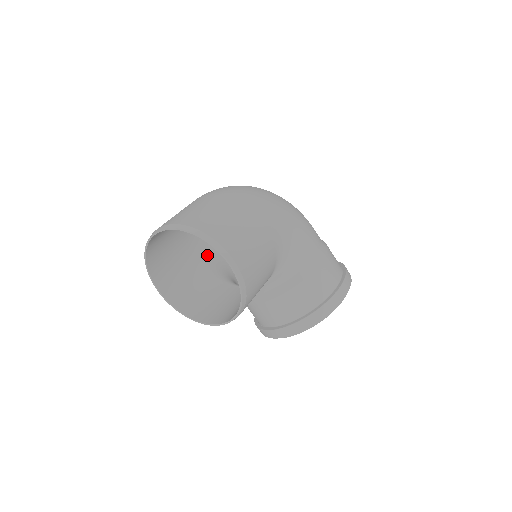
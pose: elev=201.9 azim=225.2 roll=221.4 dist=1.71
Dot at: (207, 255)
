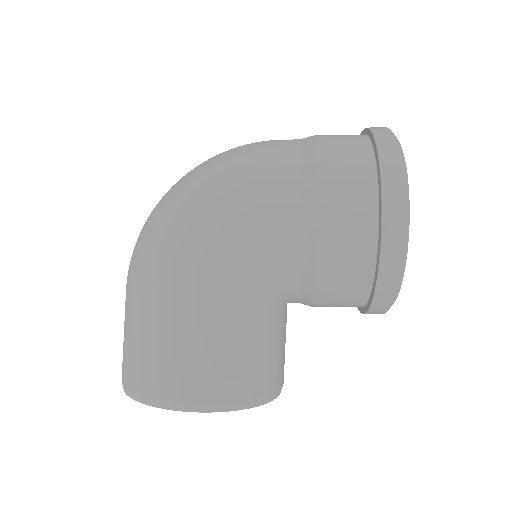
Dot at: occluded
